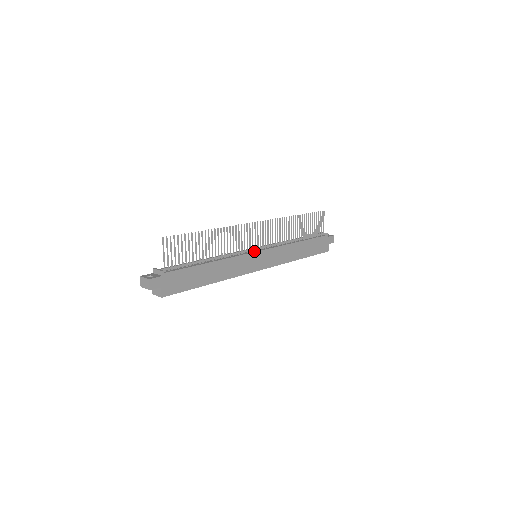
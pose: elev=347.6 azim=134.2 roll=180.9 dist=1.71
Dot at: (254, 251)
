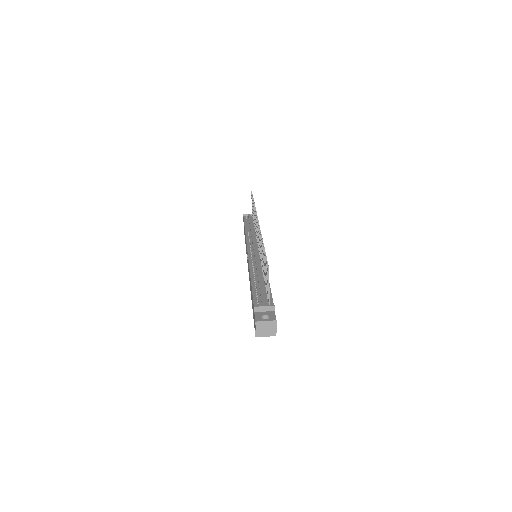
Dot at: occluded
